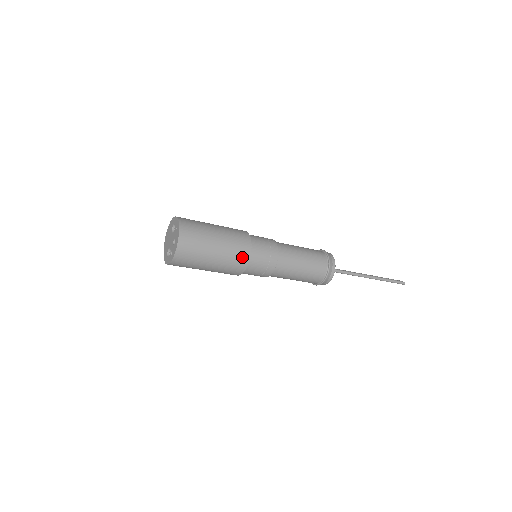
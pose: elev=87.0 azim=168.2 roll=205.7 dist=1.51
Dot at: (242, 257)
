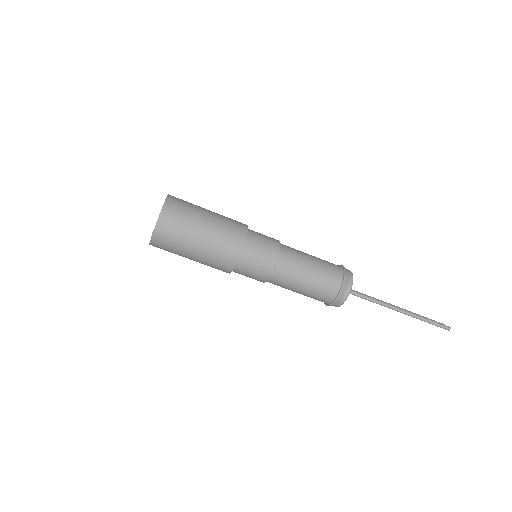
Dot at: (231, 252)
